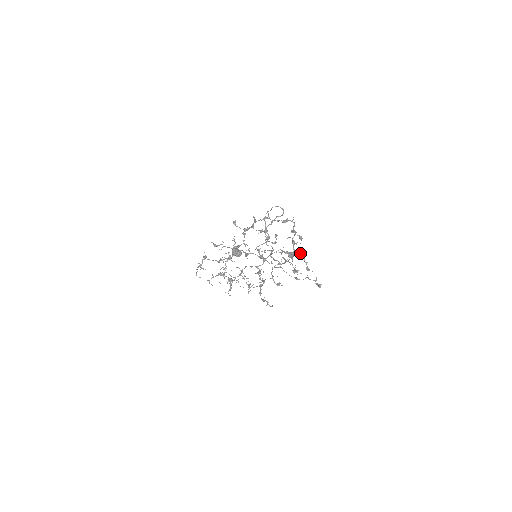
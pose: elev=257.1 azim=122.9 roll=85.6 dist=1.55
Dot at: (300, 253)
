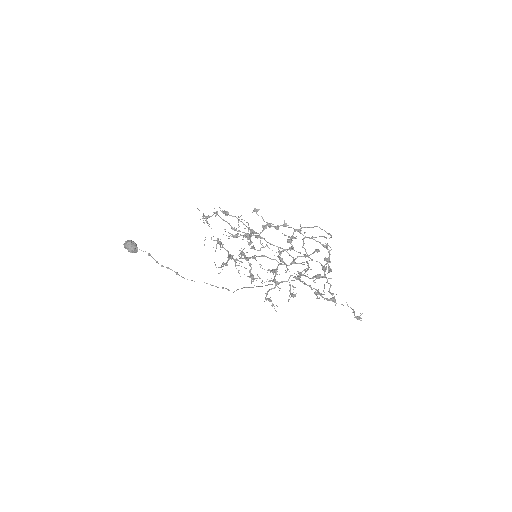
Dot at: occluded
